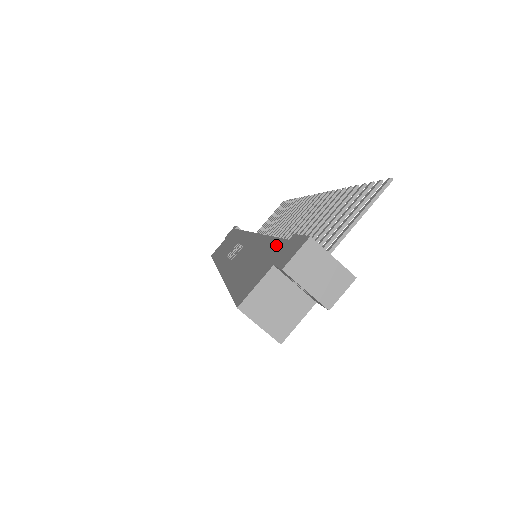
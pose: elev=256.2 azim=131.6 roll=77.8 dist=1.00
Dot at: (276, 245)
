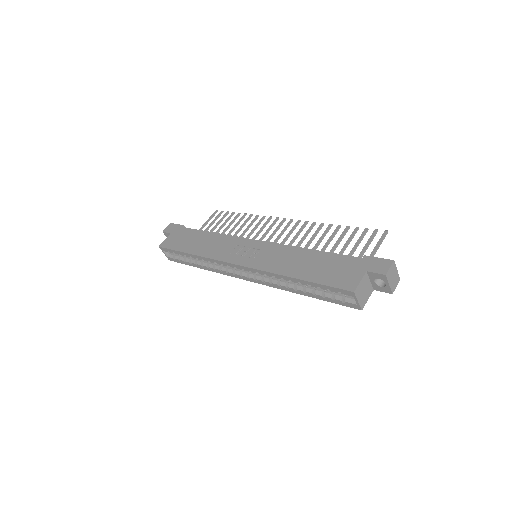
Dot at: (346, 259)
